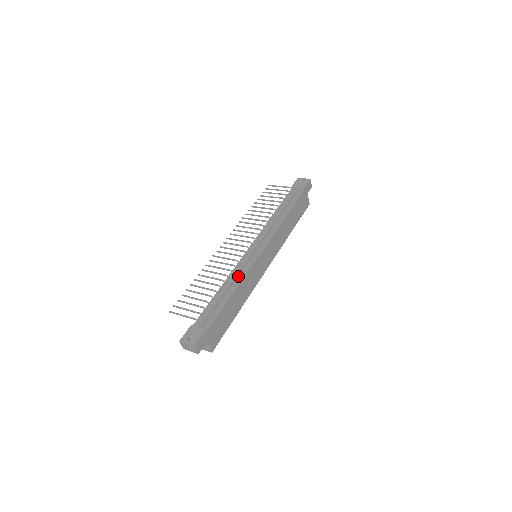
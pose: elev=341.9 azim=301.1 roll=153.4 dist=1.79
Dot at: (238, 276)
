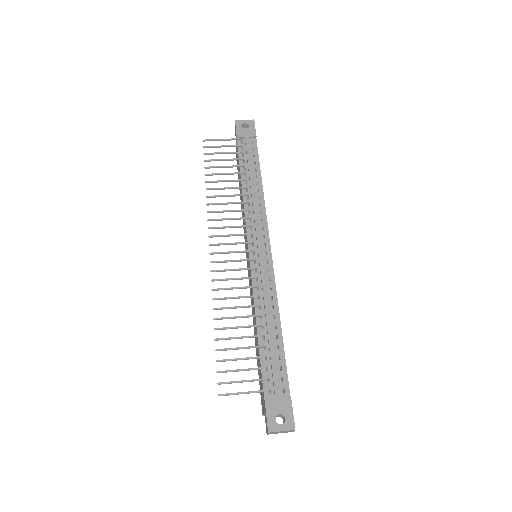
Dot at: (268, 299)
